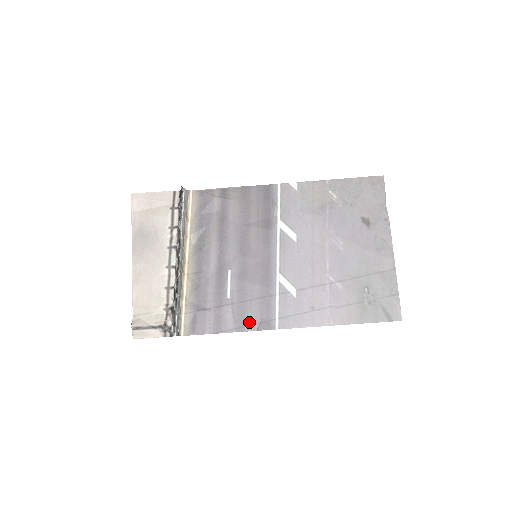
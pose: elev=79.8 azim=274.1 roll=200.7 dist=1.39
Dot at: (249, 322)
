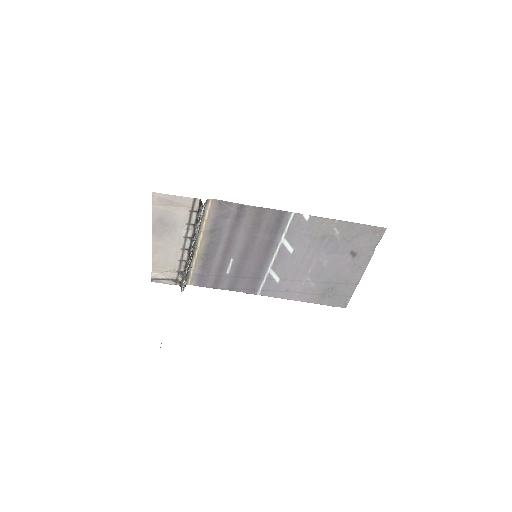
Dot at: (239, 288)
